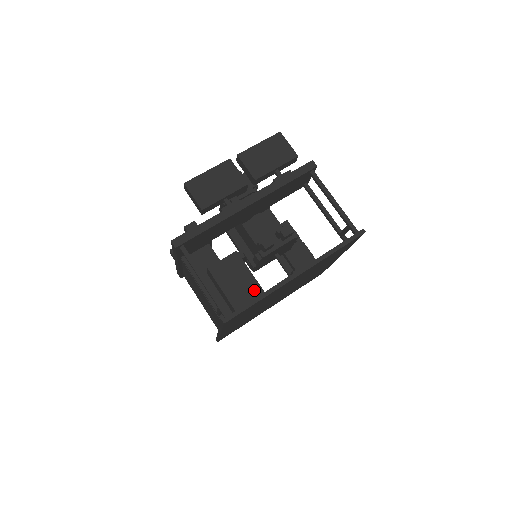
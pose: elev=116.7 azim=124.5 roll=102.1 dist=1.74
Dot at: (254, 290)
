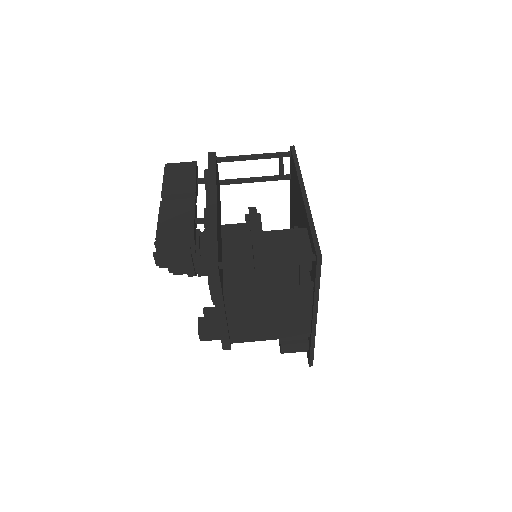
Dot at: (299, 234)
